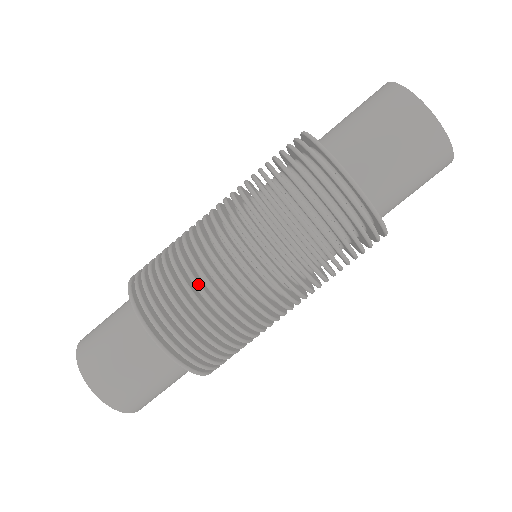
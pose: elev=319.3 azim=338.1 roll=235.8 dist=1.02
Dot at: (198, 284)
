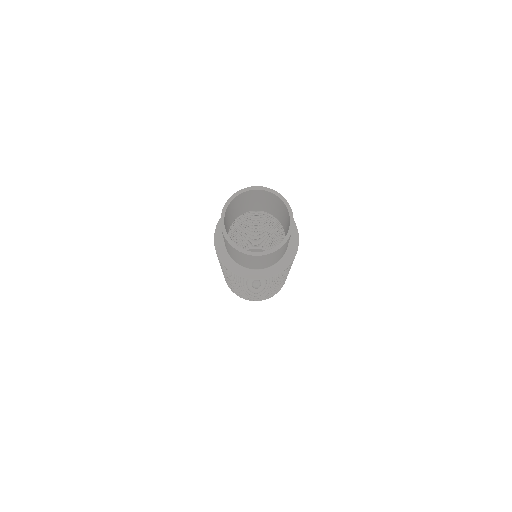
Dot at: occluded
